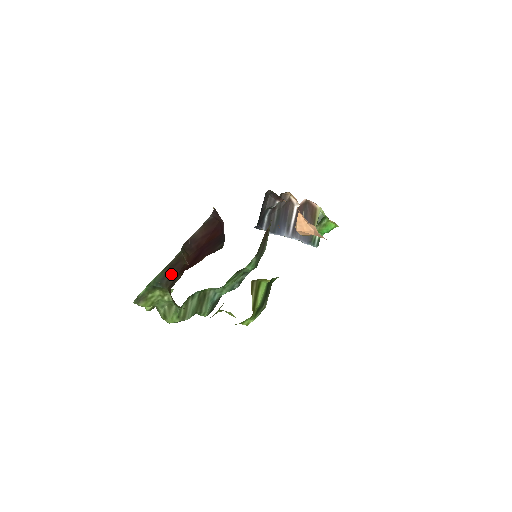
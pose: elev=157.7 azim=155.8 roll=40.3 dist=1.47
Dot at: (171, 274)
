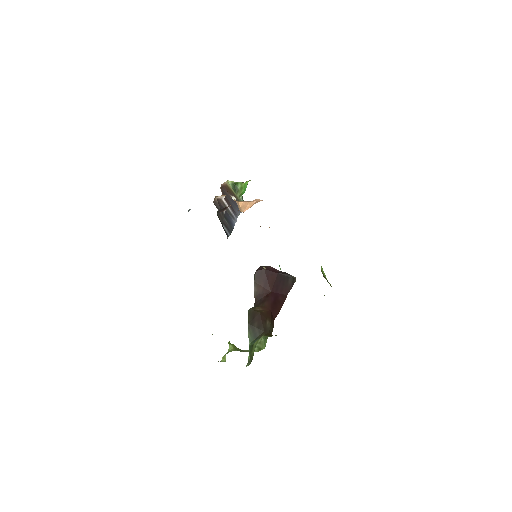
Dot at: (257, 327)
